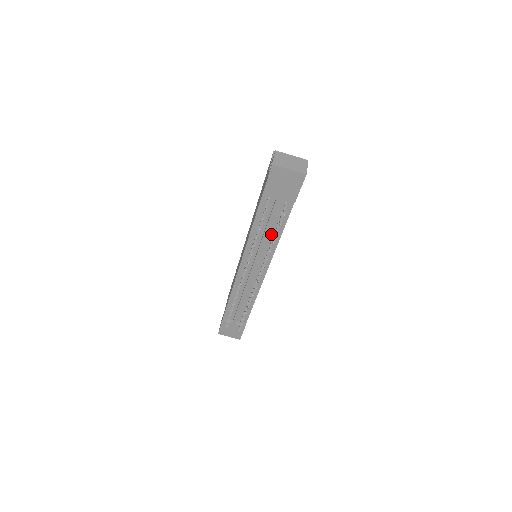
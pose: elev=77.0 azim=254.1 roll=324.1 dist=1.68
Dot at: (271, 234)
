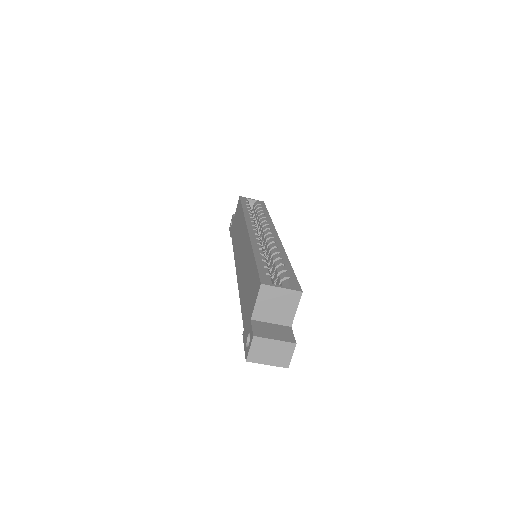
Dot at: occluded
